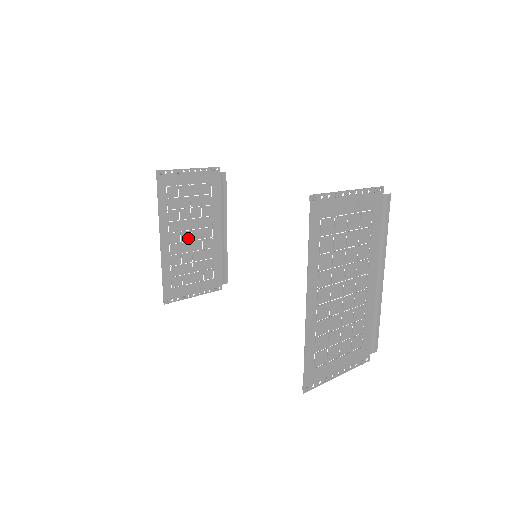
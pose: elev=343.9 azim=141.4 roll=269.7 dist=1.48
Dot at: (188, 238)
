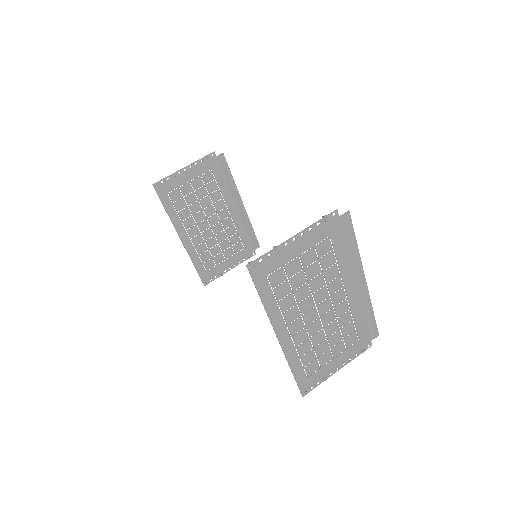
Dot at: (206, 226)
